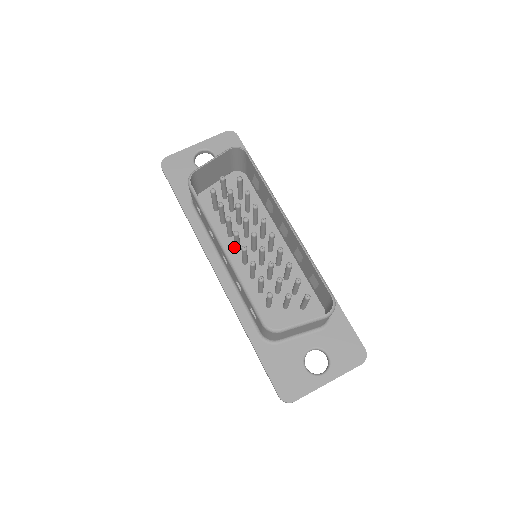
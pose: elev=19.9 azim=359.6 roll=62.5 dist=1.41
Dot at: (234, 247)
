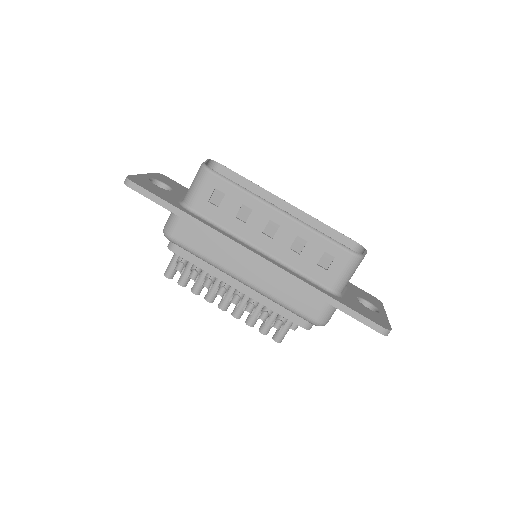
Dot at: occluded
